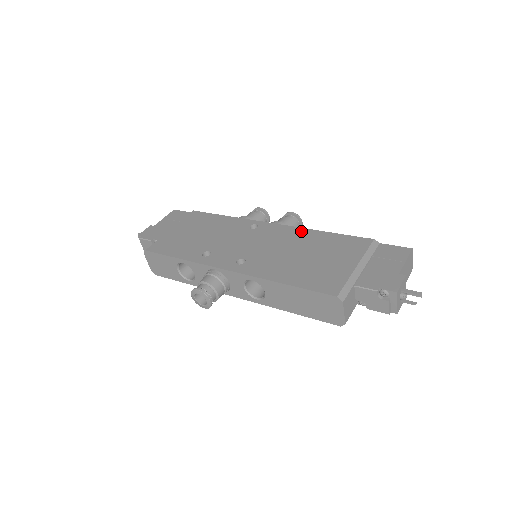
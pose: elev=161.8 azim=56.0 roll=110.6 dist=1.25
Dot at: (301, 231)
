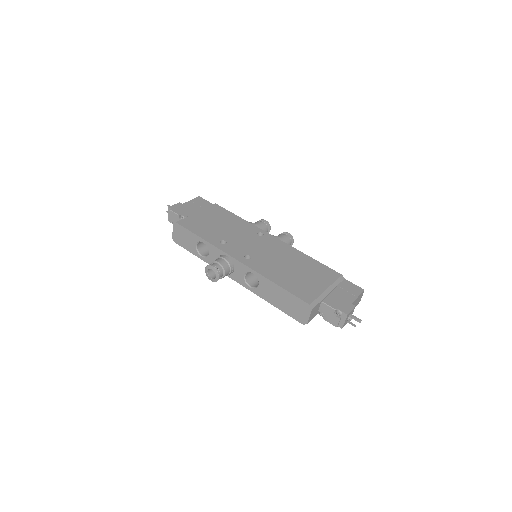
Dot at: (294, 250)
